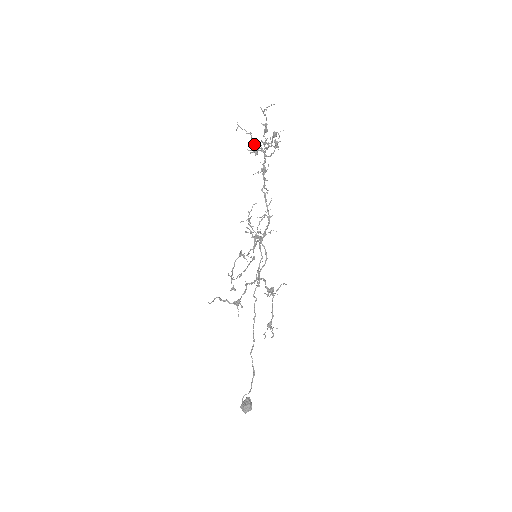
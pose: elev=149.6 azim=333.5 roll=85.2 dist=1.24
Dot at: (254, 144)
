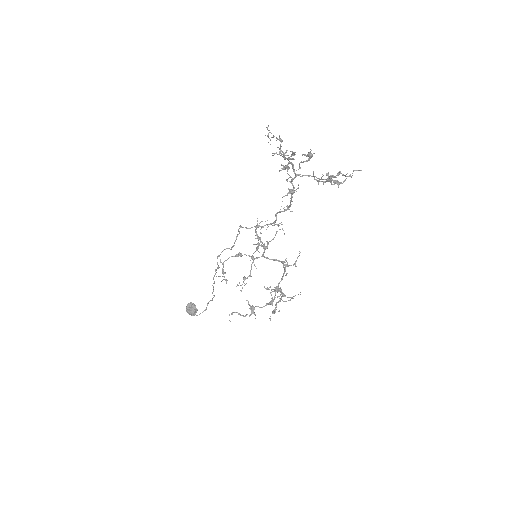
Dot at: occluded
